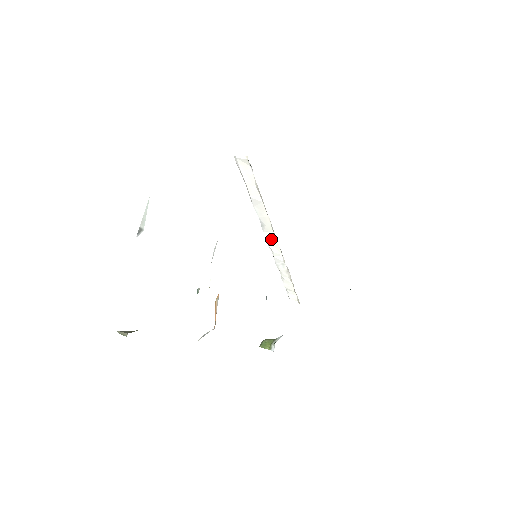
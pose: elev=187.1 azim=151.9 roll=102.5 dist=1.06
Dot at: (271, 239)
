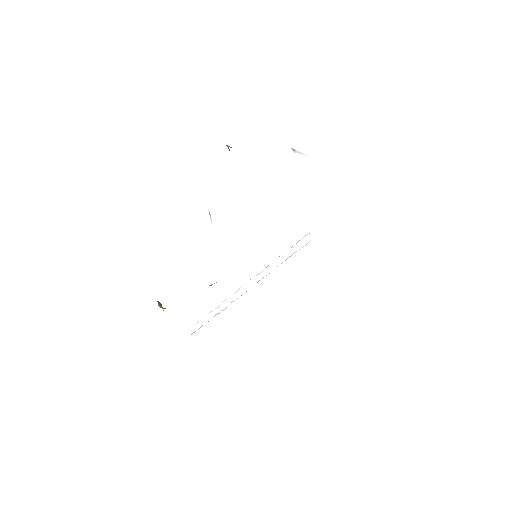
Dot at: (250, 284)
